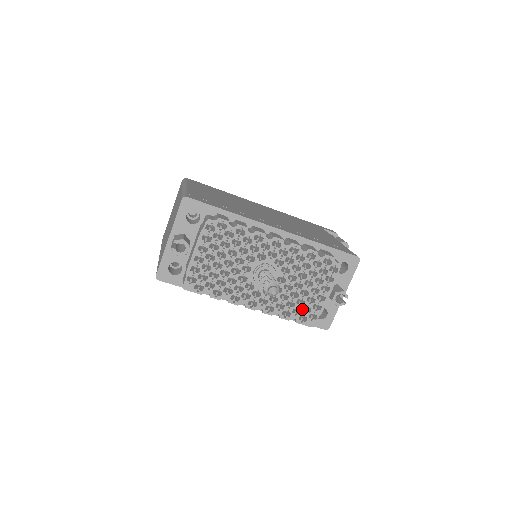
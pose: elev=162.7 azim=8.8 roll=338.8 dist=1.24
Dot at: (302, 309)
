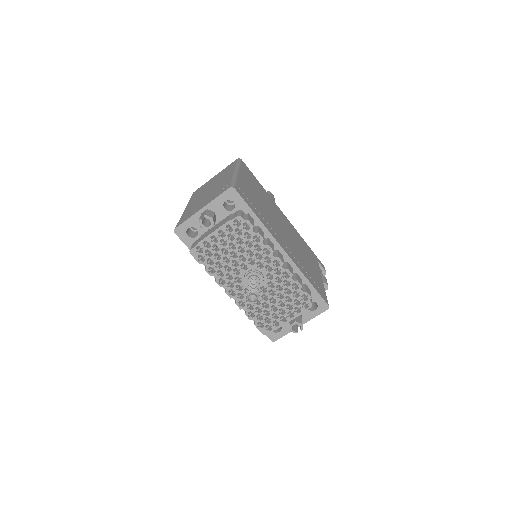
Dot at: (265, 318)
